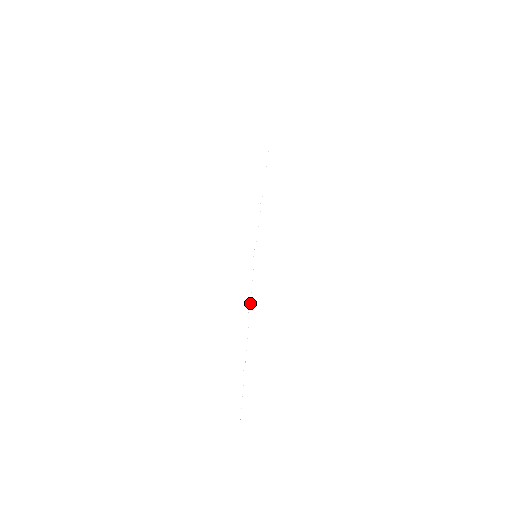
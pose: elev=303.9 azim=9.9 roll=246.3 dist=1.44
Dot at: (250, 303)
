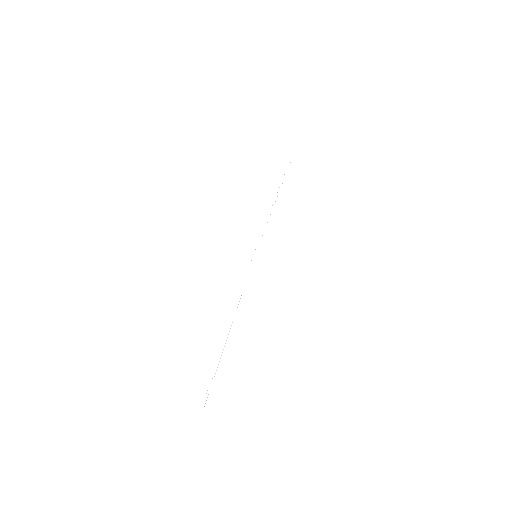
Dot at: (238, 304)
